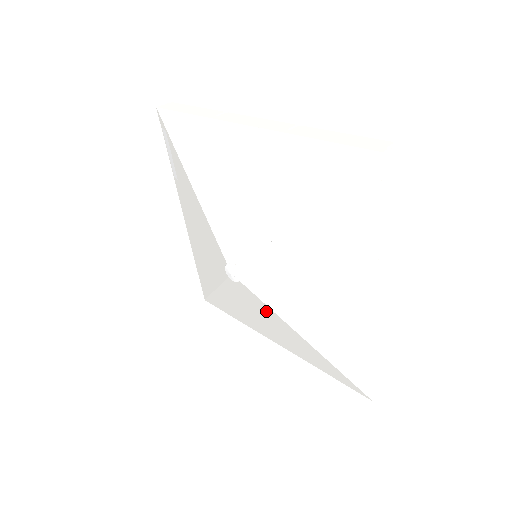
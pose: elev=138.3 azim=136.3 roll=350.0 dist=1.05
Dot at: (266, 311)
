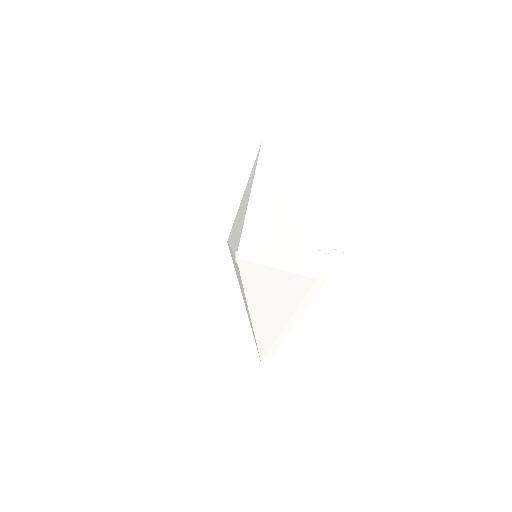
Dot at: occluded
